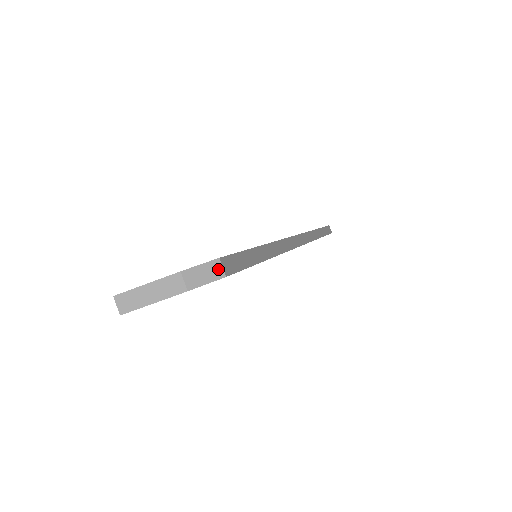
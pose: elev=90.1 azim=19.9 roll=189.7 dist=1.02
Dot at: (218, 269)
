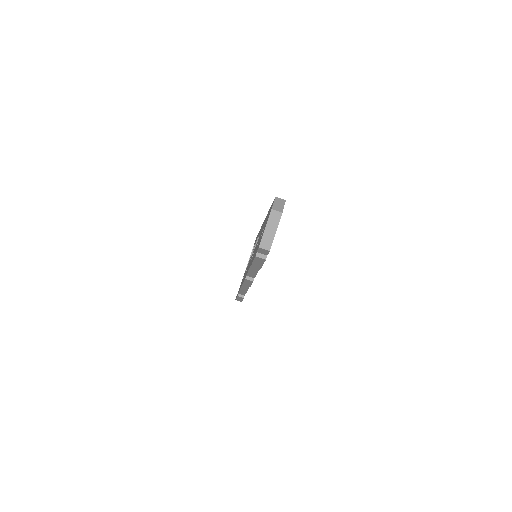
Dot at: (280, 200)
